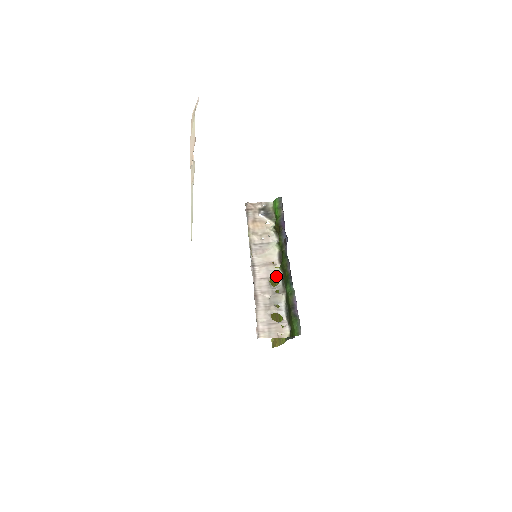
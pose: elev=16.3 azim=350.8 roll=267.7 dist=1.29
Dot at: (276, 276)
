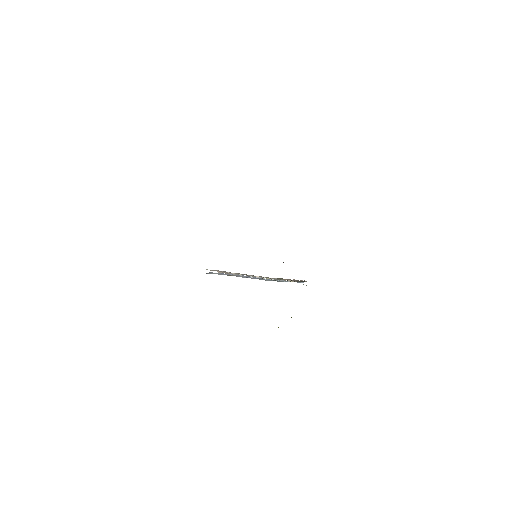
Dot at: occluded
